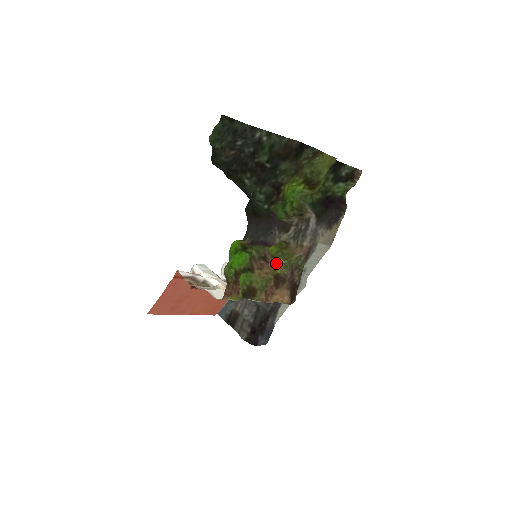
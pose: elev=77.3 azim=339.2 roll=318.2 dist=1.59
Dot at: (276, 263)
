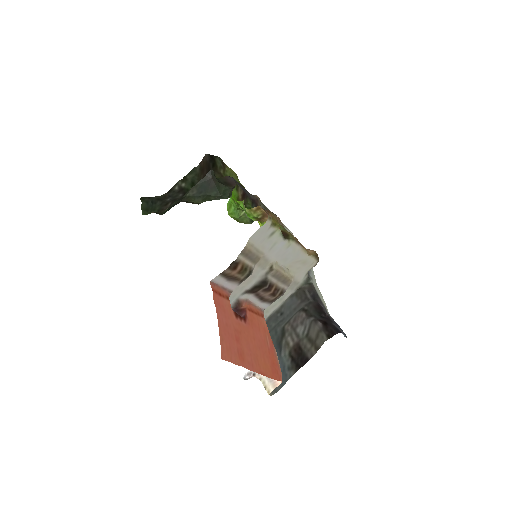
Dot at: occluded
